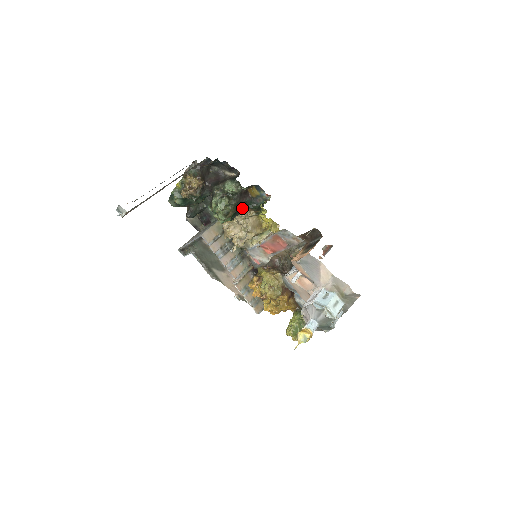
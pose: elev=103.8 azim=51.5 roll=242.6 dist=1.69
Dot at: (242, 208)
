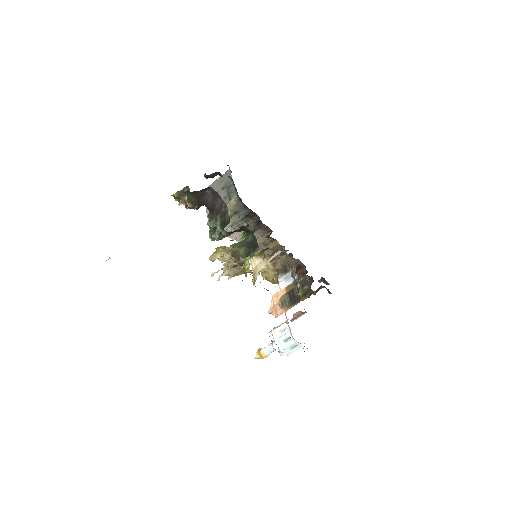
Dot at: occluded
